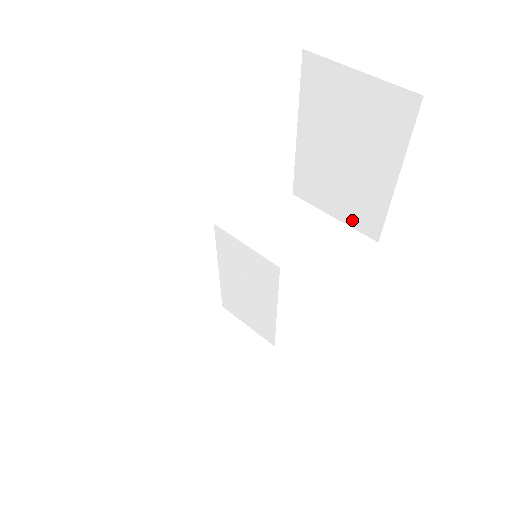
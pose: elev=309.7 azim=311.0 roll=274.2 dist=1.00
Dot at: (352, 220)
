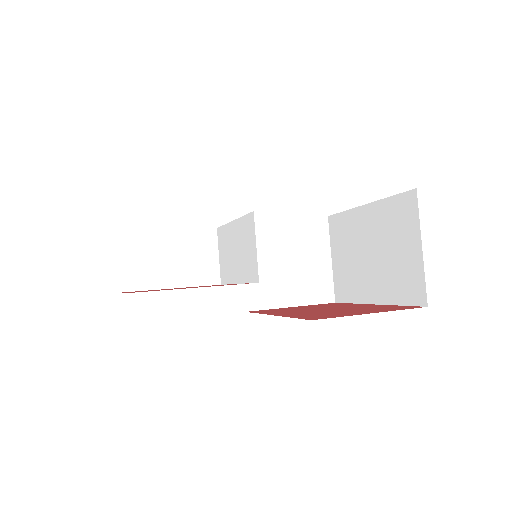
Dot at: (337, 276)
